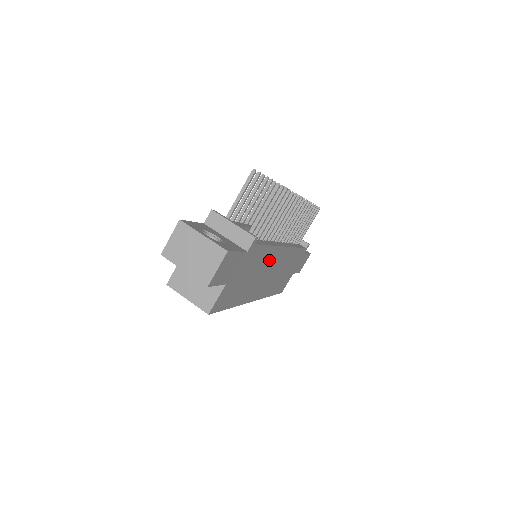
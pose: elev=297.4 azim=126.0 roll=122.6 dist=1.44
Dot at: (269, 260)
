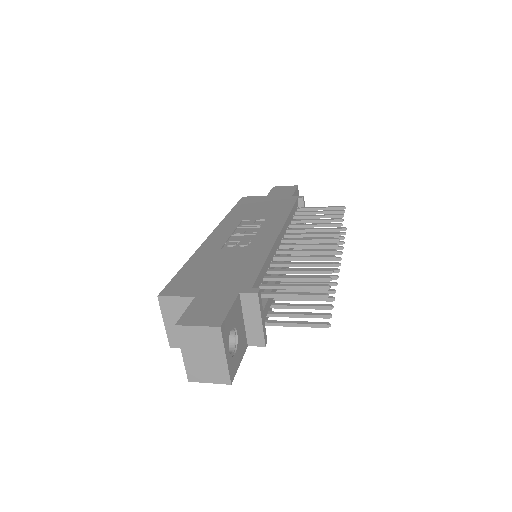
Dot at: occluded
